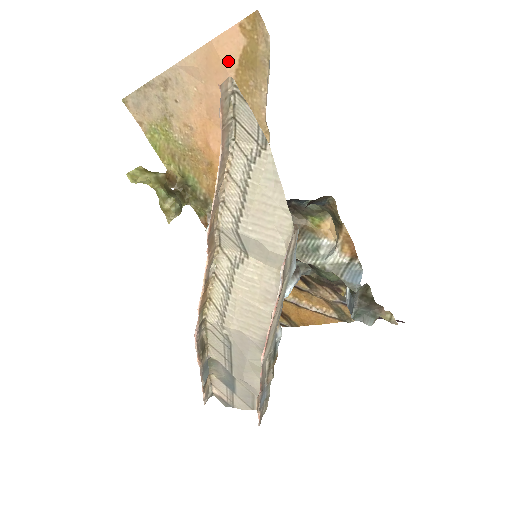
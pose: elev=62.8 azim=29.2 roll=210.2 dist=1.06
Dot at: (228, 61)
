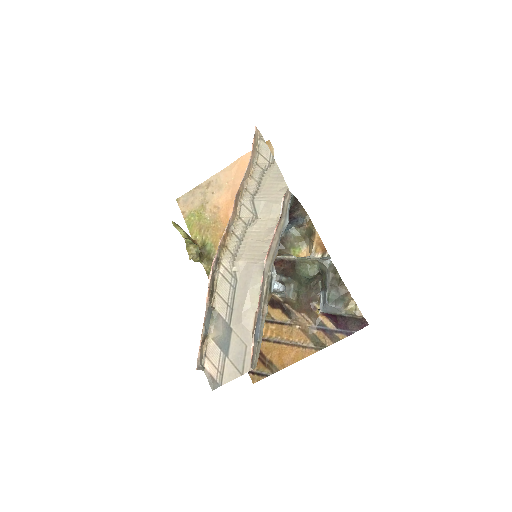
Dot at: occluded
